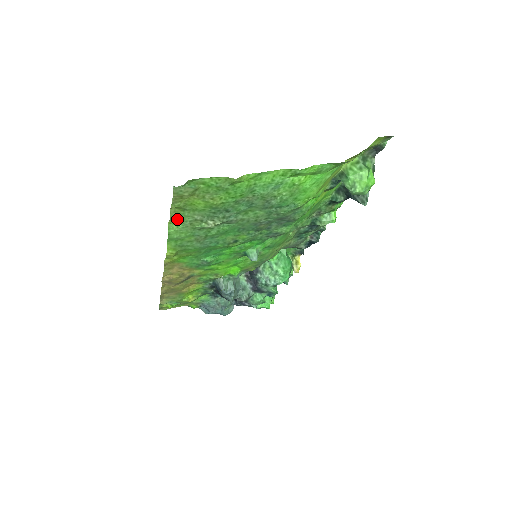
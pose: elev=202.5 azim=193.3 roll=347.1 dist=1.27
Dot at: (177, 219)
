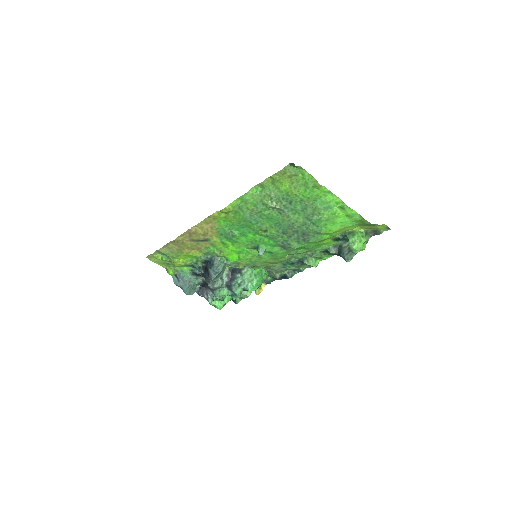
Dot at: (261, 187)
